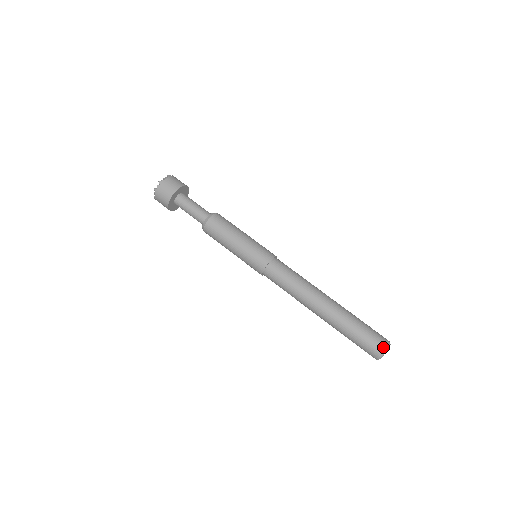
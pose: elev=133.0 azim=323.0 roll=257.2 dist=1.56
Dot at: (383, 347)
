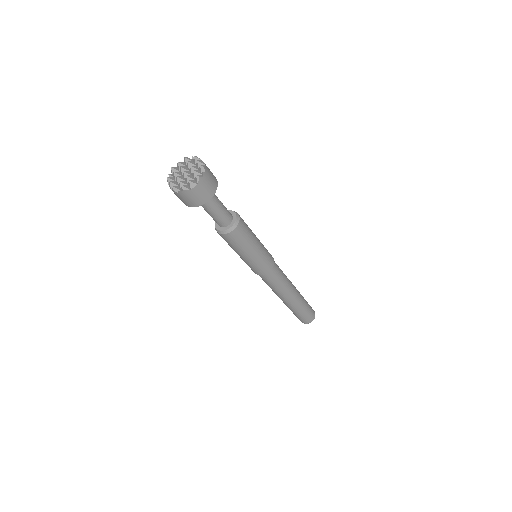
Dot at: (308, 323)
